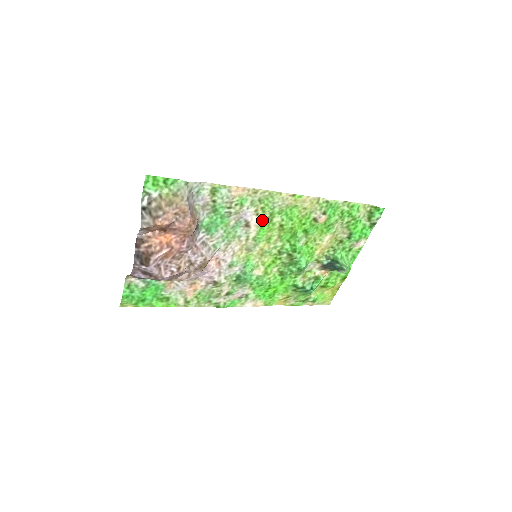
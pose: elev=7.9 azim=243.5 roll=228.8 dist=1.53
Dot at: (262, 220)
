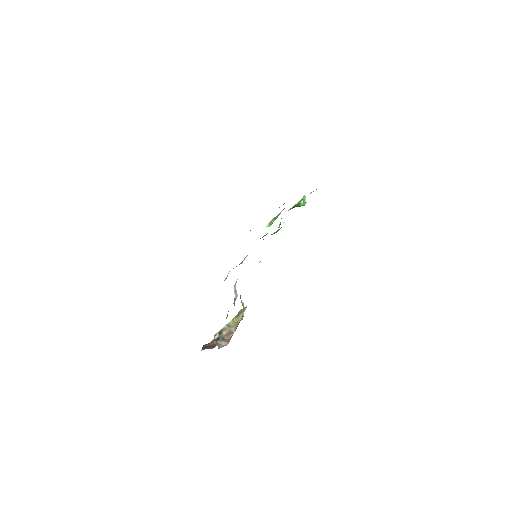
Dot at: occluded
